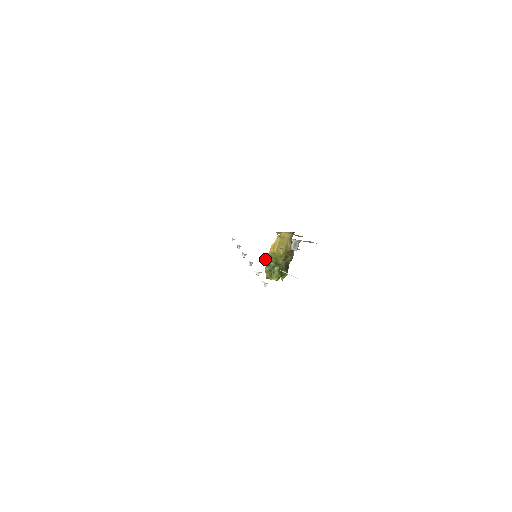
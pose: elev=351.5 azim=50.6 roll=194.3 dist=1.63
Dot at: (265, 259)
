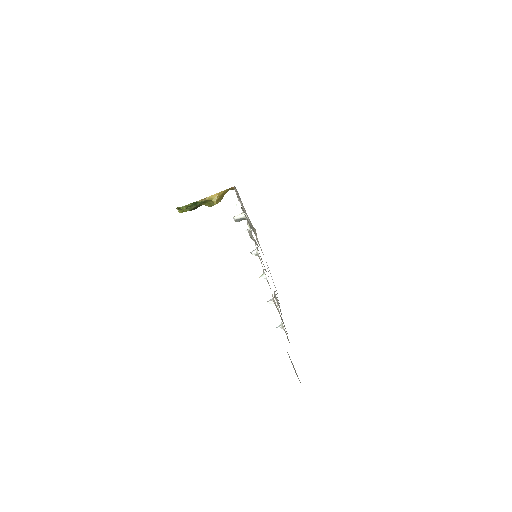
Dot at: (202, 200)
